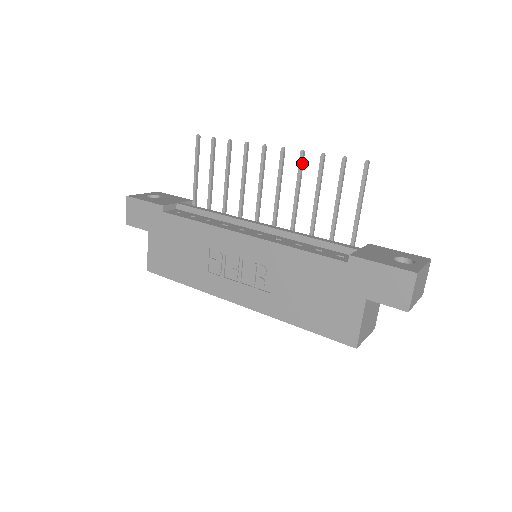
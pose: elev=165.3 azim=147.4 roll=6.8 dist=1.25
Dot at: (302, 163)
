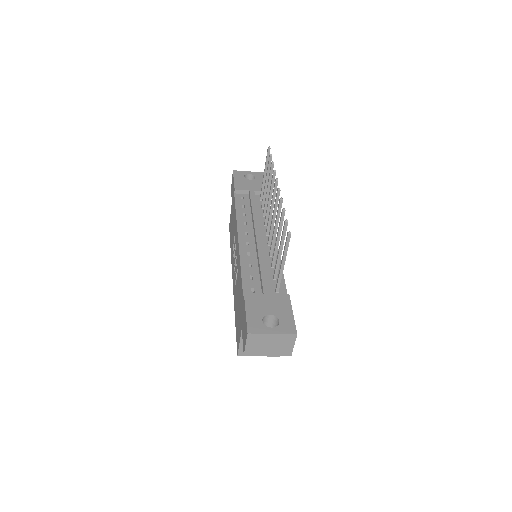
Dot at: (279, 207)
